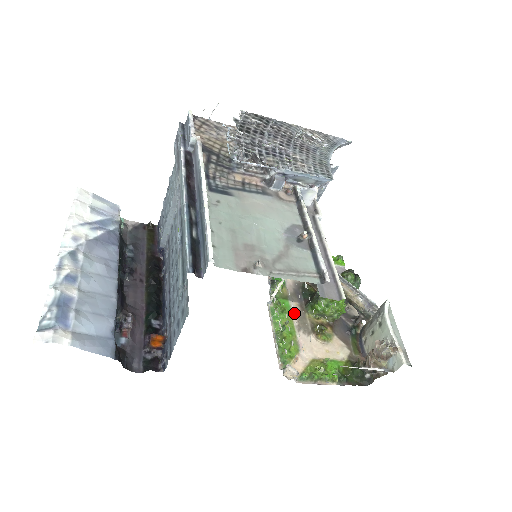
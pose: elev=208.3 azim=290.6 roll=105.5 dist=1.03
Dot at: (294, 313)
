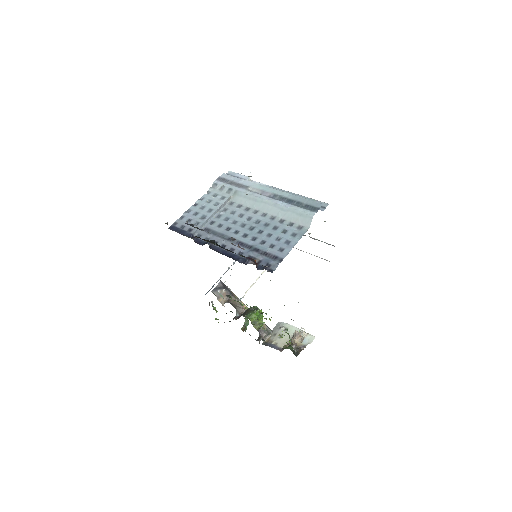
Dot at: occluded
